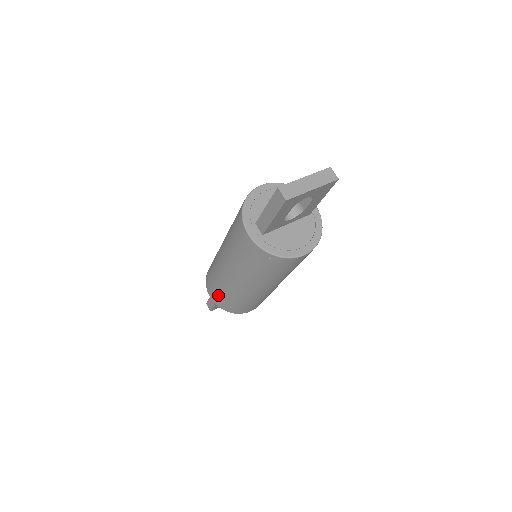
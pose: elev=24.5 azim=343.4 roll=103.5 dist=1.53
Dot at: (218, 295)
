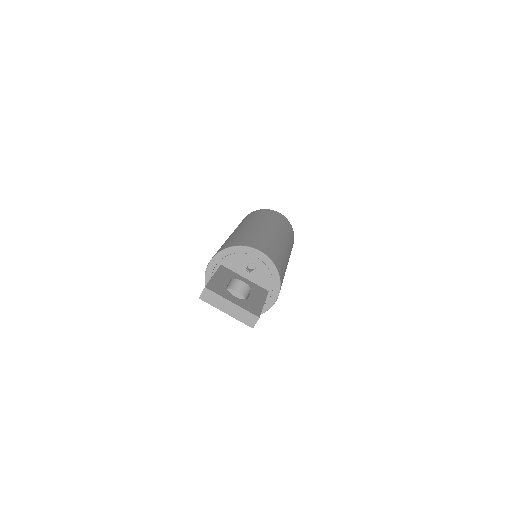
Dot at: occluded
